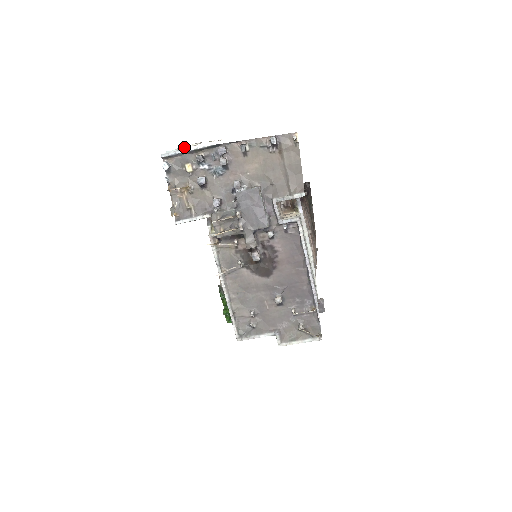
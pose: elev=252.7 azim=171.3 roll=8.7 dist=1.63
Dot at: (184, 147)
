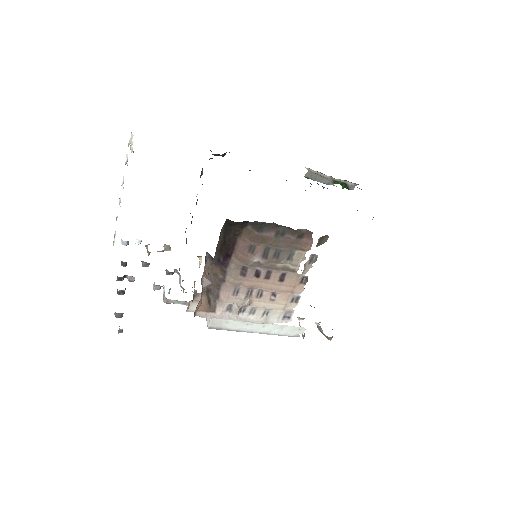
Dot at: (120, 199)
